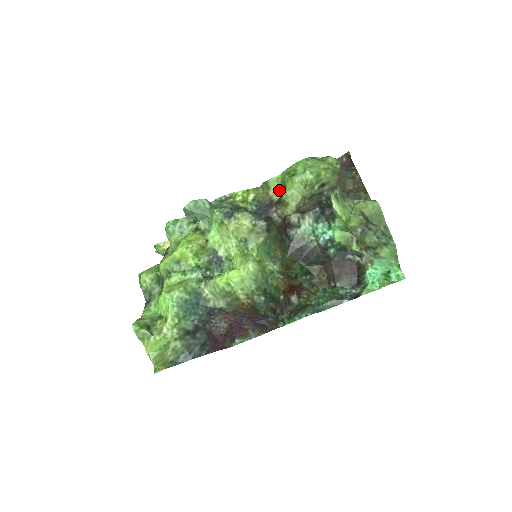
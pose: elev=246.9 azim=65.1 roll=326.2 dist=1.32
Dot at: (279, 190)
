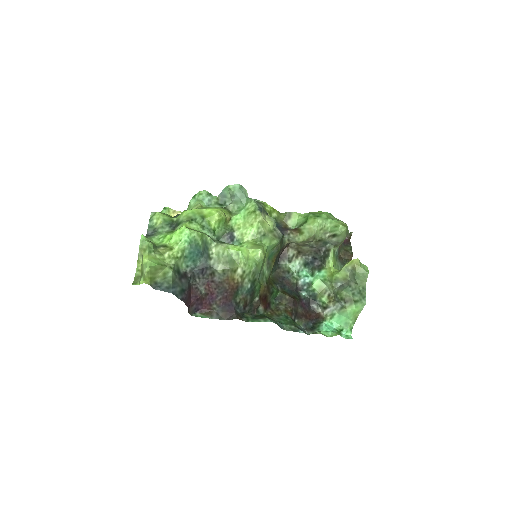
Dot at: (296, 223)
